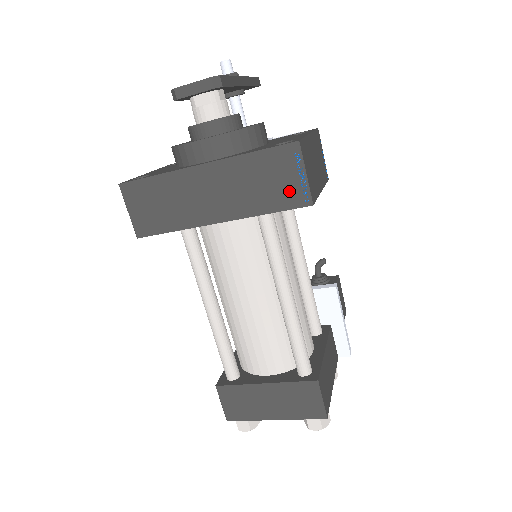
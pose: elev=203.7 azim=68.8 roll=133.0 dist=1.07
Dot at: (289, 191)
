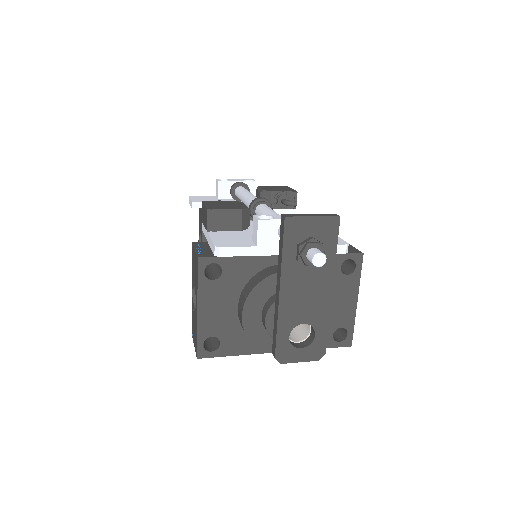
Dot at: occluded
